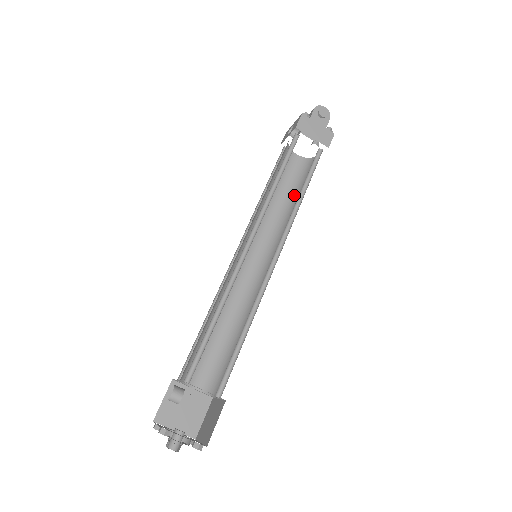
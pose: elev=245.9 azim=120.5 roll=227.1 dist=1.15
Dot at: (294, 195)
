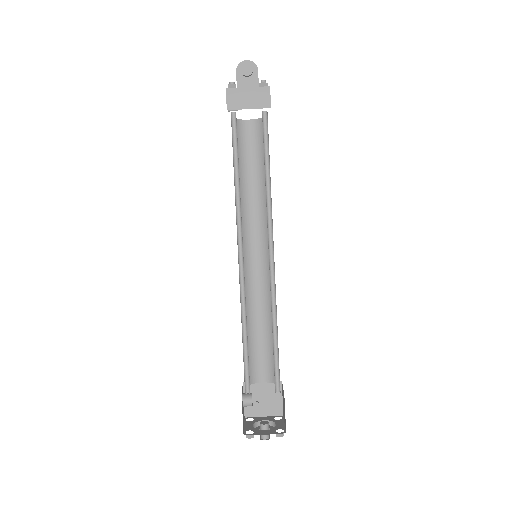
Dot at: occluded
